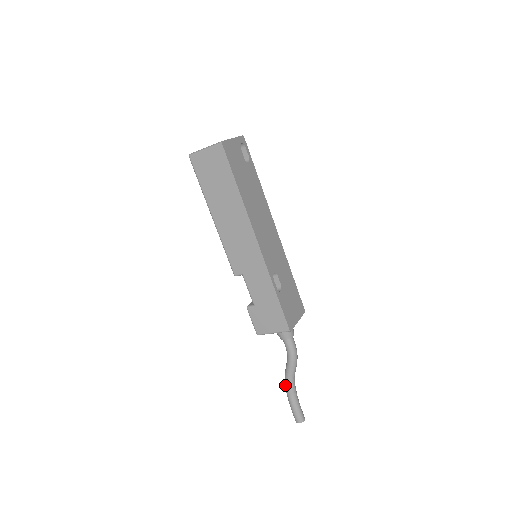
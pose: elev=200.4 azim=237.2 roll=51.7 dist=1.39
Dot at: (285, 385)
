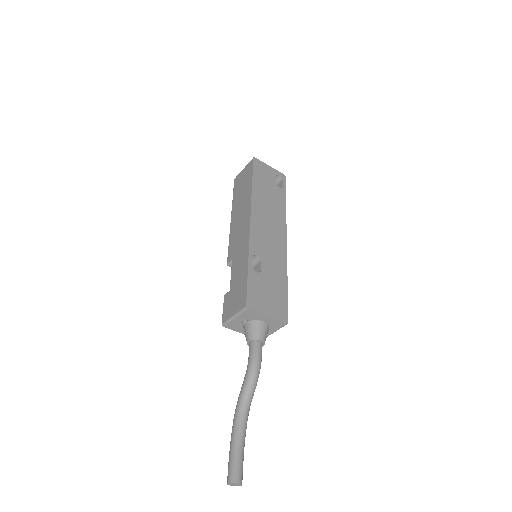
Dot at: (234, 416)
